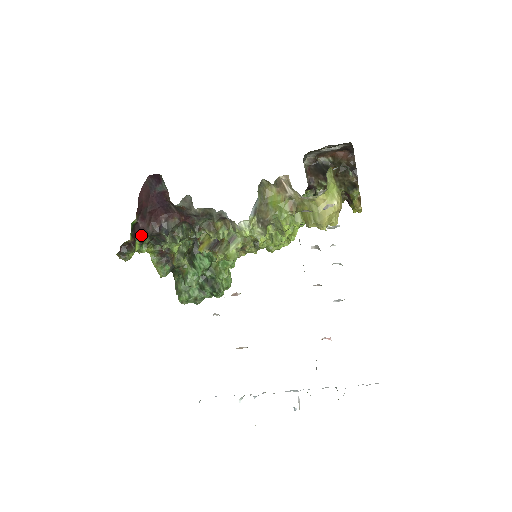
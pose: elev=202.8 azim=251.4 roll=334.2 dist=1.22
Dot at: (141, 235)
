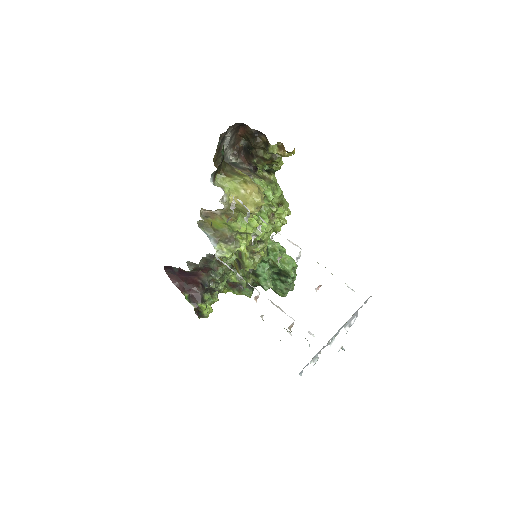
Dot at: (198, 299)
